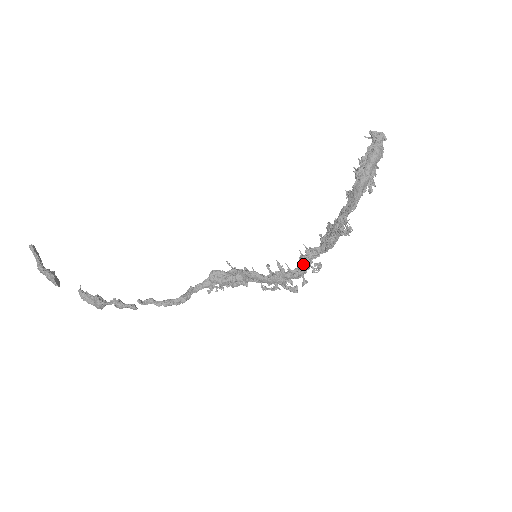
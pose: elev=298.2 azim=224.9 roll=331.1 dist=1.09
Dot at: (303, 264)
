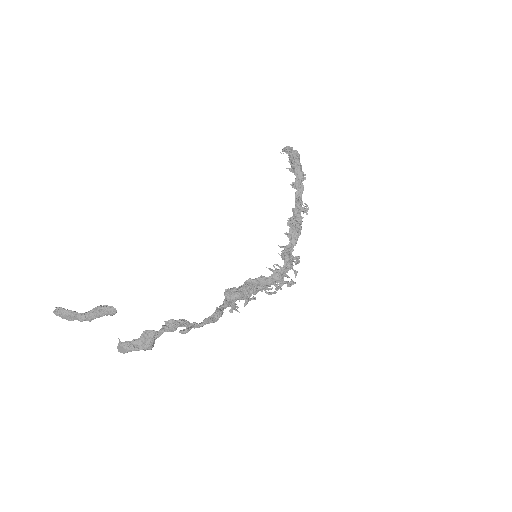
Dot at: (288, 255)
